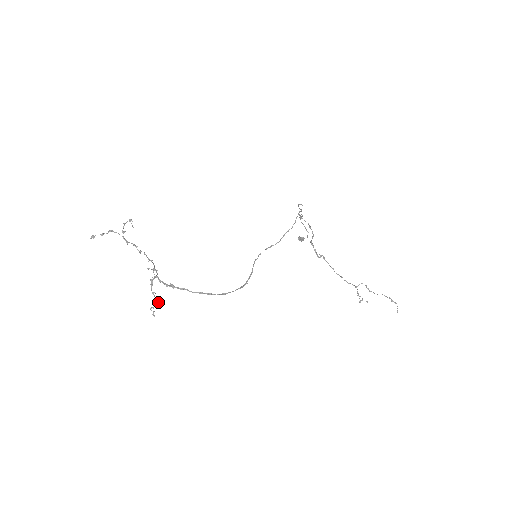
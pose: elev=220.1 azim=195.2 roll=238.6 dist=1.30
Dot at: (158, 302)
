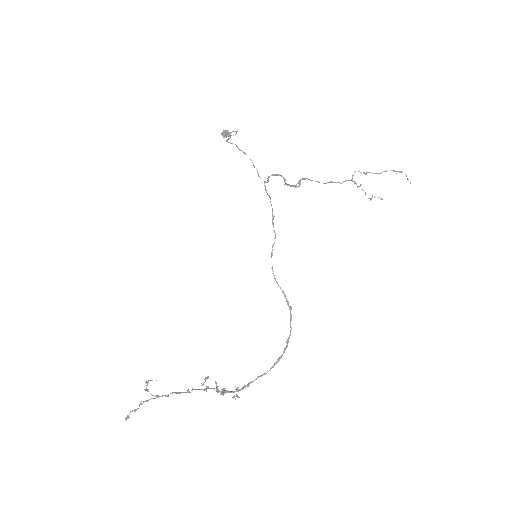
Dot at: occluded
